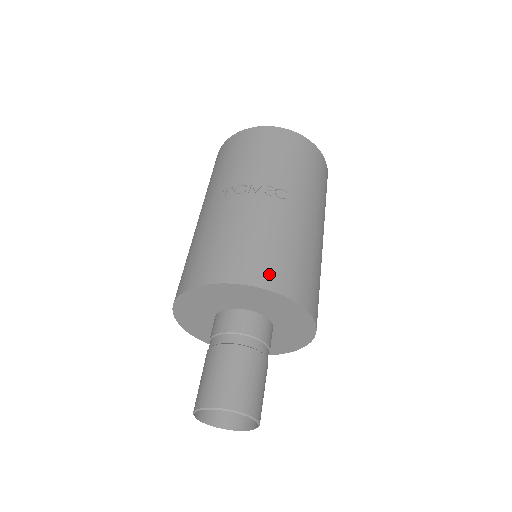
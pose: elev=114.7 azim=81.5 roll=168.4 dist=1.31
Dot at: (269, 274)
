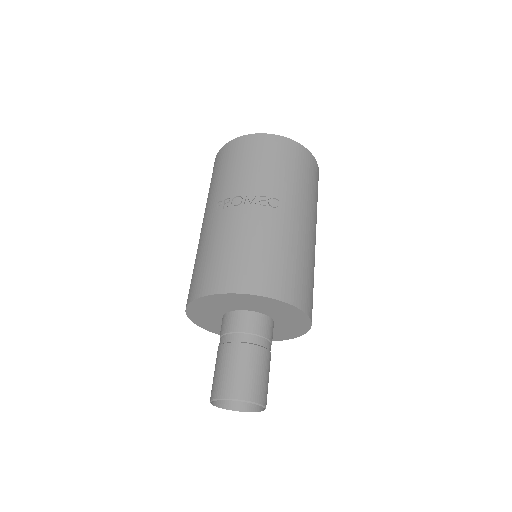
Dot at: (266, 282)
